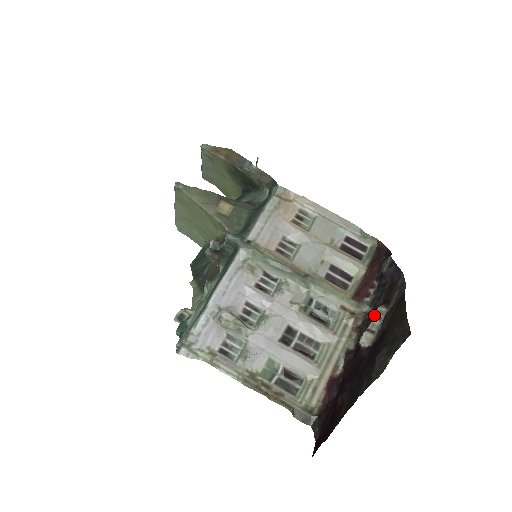
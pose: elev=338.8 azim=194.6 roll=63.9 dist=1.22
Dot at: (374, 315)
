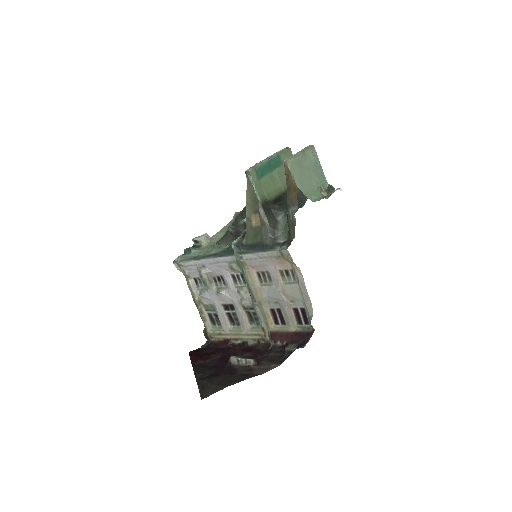
Dot at: (246, 359)
